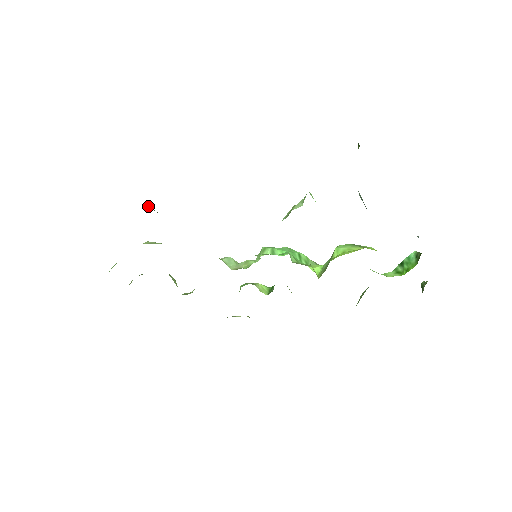
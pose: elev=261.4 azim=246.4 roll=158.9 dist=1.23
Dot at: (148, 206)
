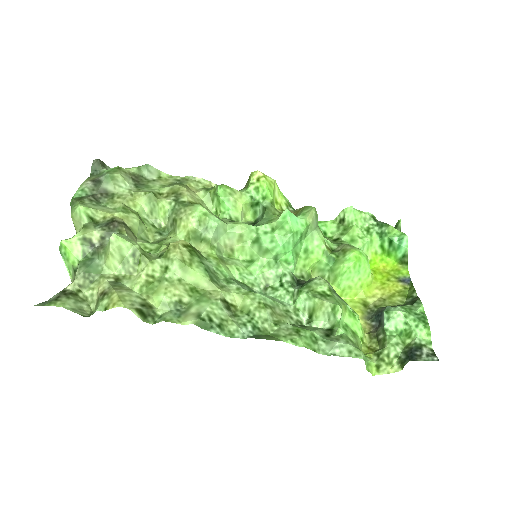
Dot at: (139, 314)
